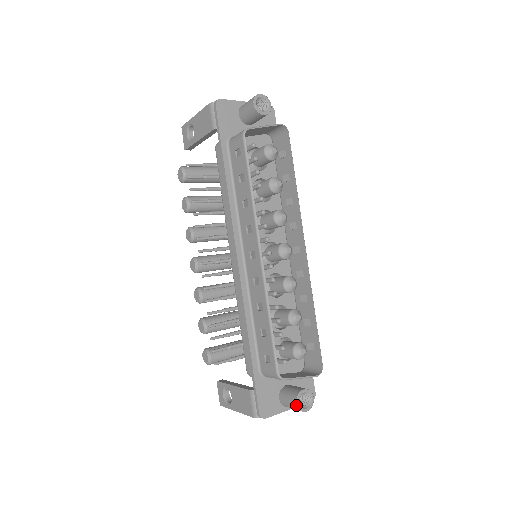
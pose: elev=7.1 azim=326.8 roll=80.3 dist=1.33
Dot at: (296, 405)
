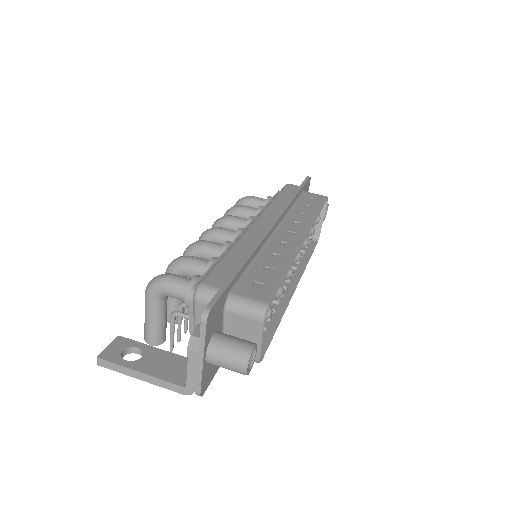
Dot at: occluded
